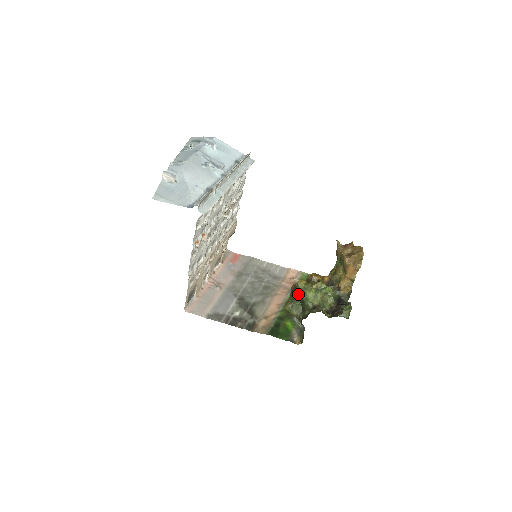
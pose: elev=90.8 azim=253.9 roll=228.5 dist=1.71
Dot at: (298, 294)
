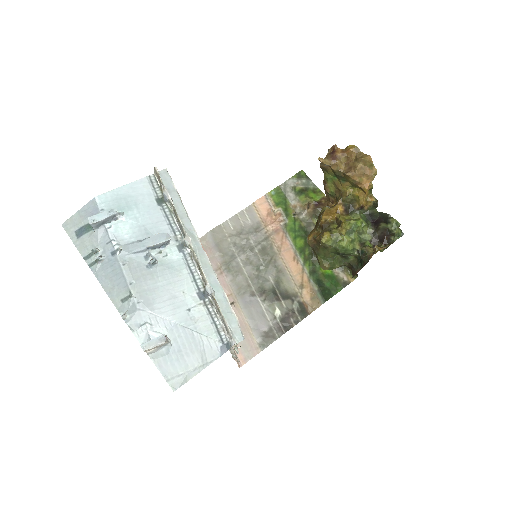
Dot at: (331, 251)
